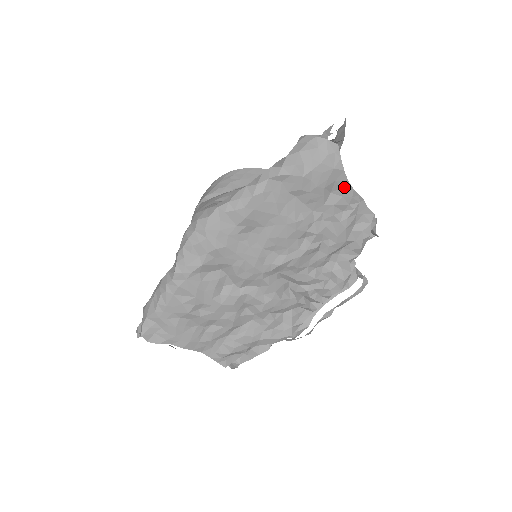
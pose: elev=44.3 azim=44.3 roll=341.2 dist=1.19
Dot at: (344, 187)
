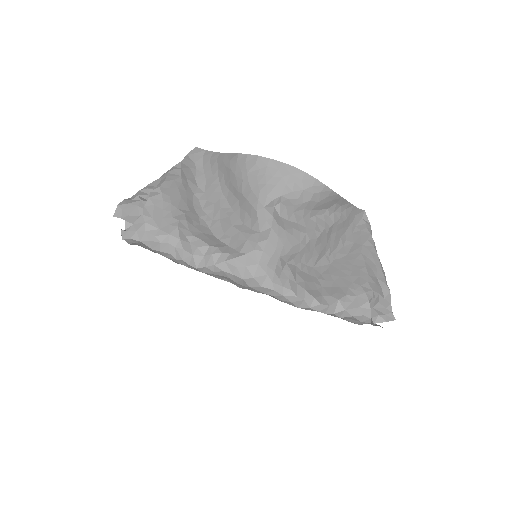
Dot at: occluded
